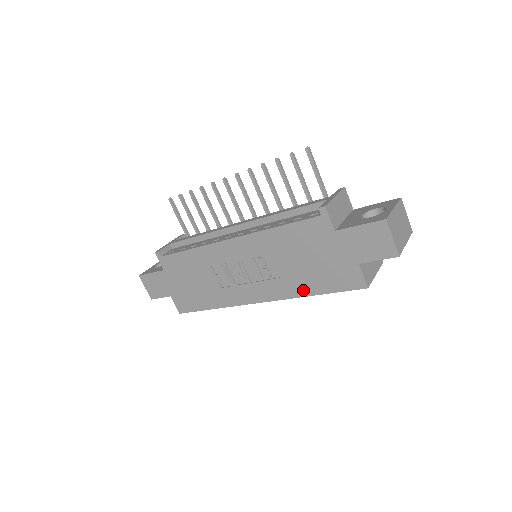
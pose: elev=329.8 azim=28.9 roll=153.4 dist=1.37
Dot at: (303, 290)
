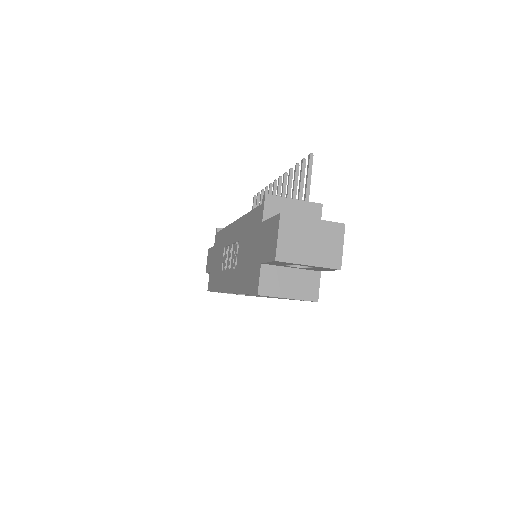
Dot at: (240, 285)
